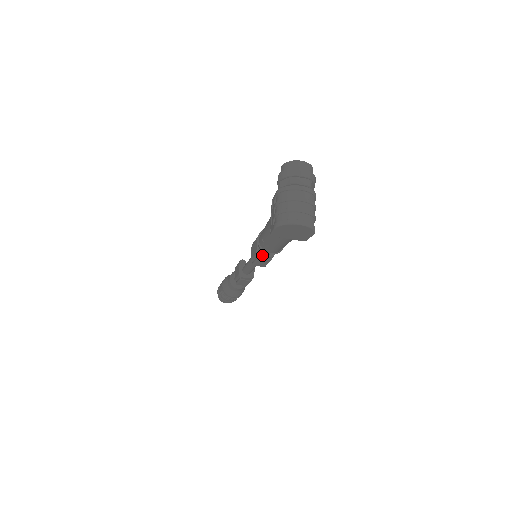
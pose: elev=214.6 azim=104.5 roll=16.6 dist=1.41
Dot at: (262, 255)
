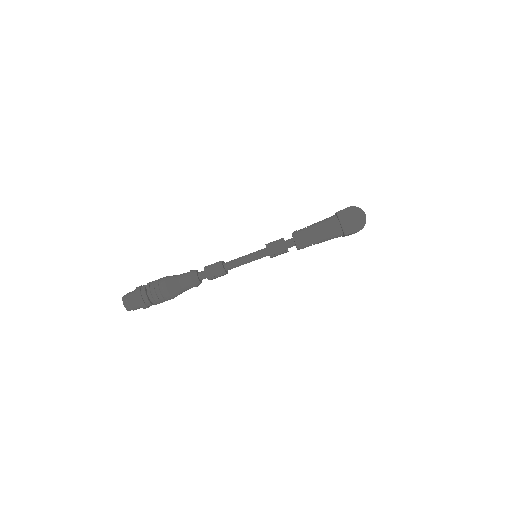
Dot at: (285, 242)
